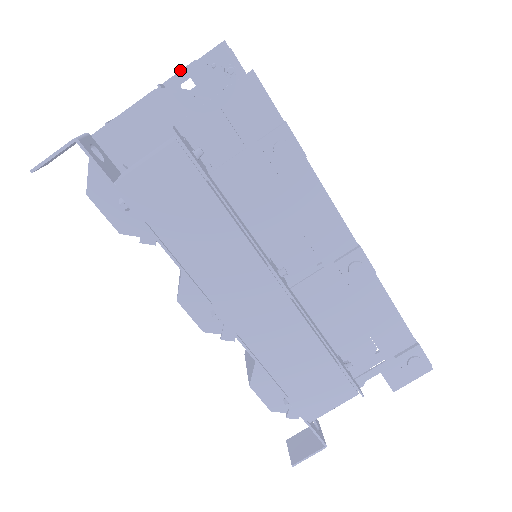
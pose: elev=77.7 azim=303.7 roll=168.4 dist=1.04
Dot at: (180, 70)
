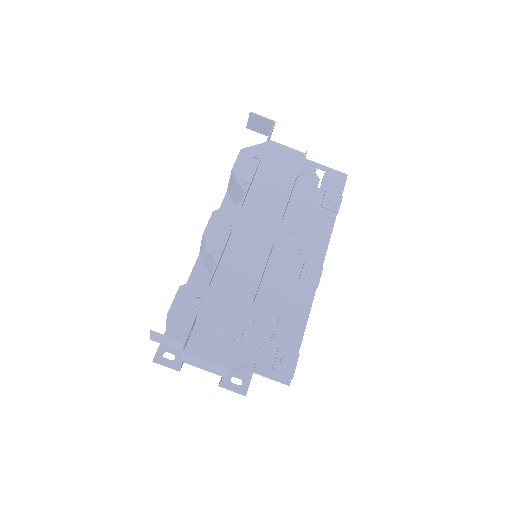
Dot at: occluded
